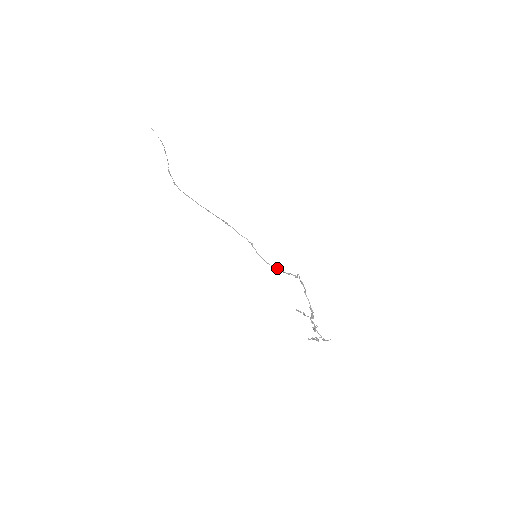
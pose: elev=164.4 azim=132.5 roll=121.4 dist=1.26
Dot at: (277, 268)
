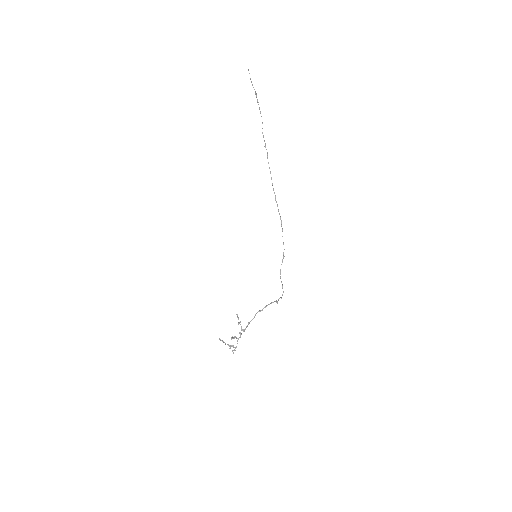
Dot at: occluded
